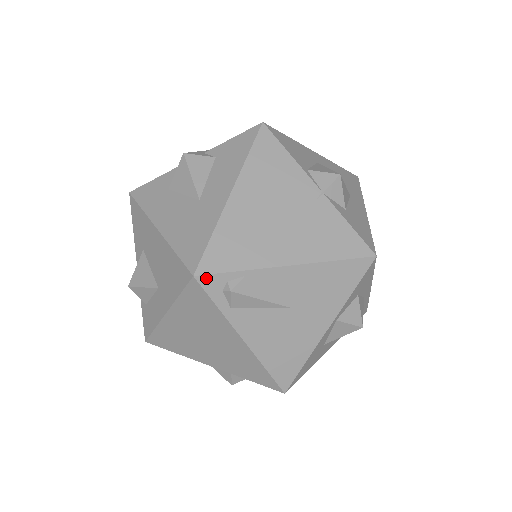
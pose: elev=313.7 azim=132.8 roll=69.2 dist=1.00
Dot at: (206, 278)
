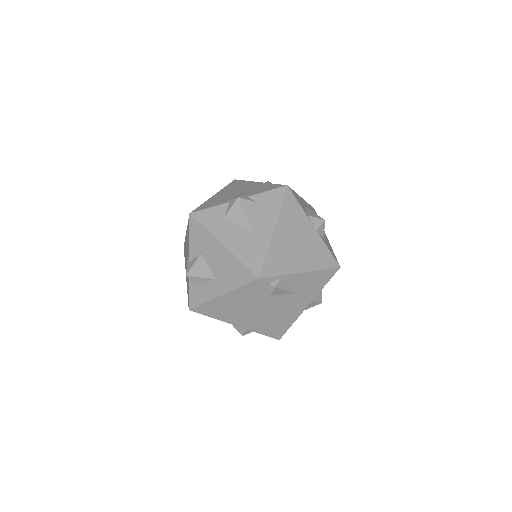
Dot at: (265, 279)
